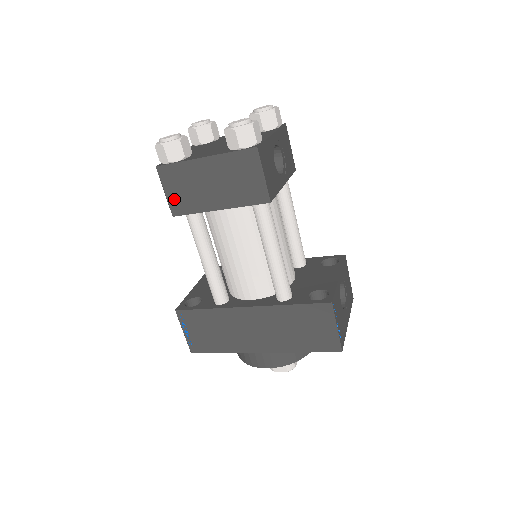
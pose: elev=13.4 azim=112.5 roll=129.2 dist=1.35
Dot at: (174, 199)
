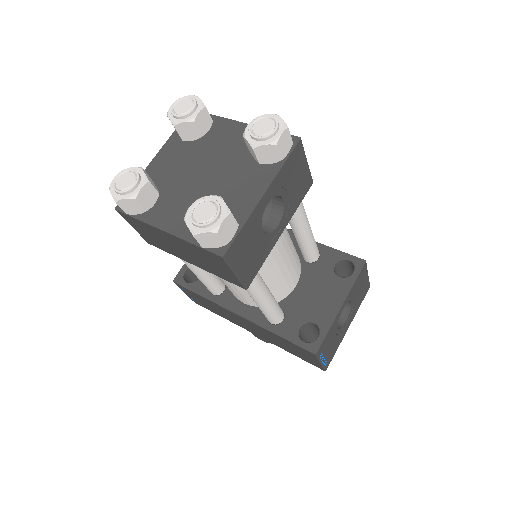
Dot at: (144, 236)
